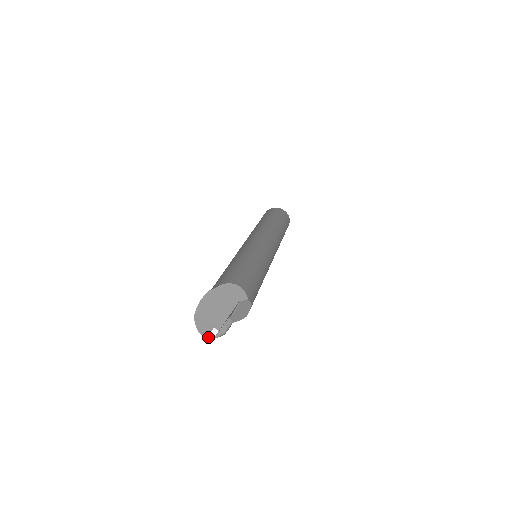
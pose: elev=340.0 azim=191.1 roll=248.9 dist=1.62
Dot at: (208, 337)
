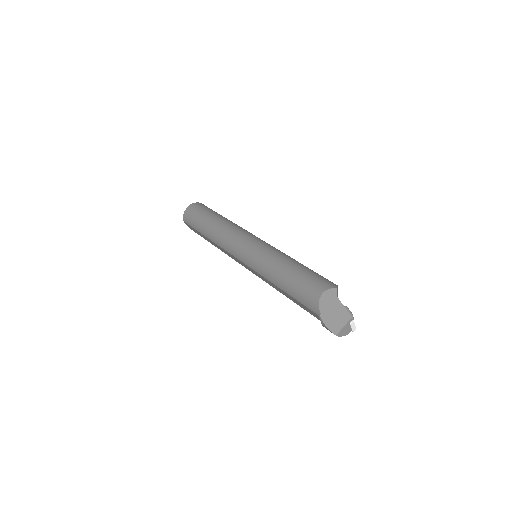
Dot at: (352, 330)
